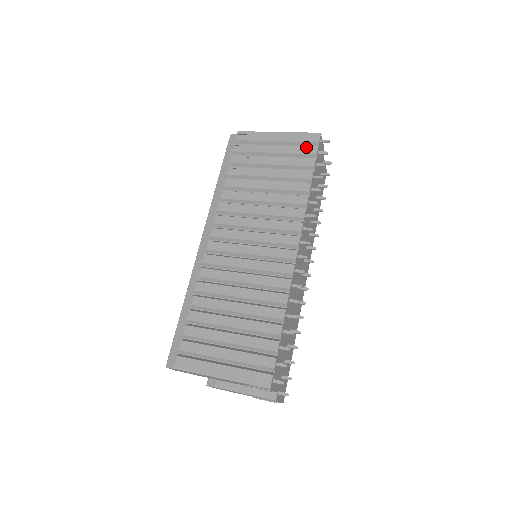
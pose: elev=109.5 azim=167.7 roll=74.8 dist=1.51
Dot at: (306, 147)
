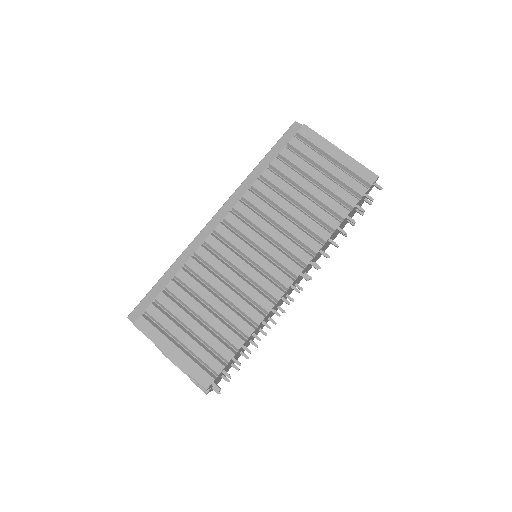
Dot at: (357, 183)
